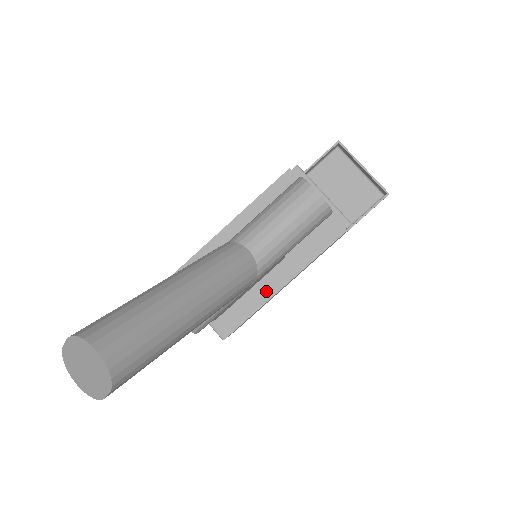
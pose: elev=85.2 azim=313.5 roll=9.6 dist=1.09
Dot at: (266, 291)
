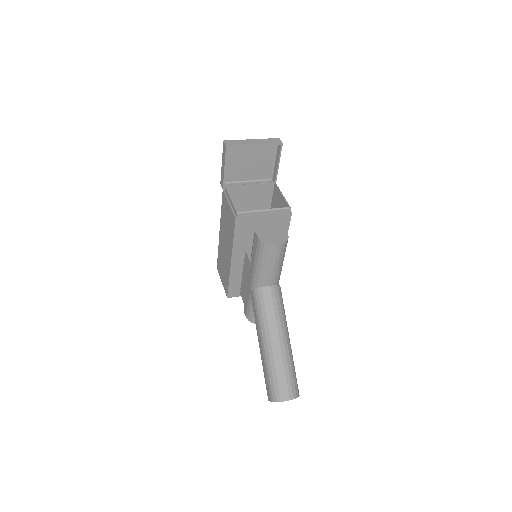
Dot at: occluded
